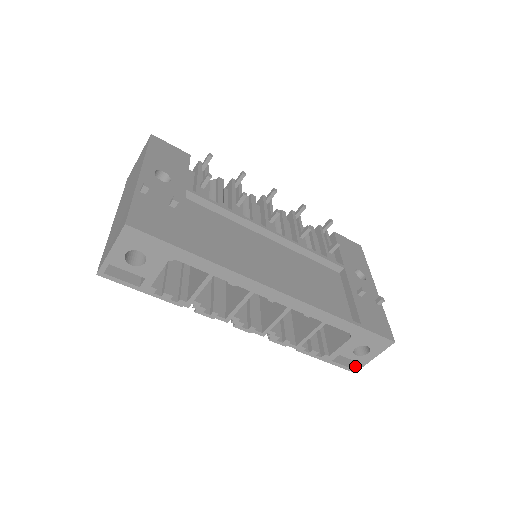
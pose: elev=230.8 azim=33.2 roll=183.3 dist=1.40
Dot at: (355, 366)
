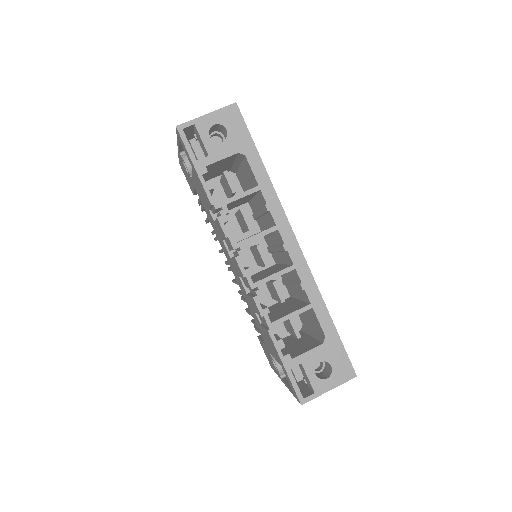
Dot at: (305, 396)
